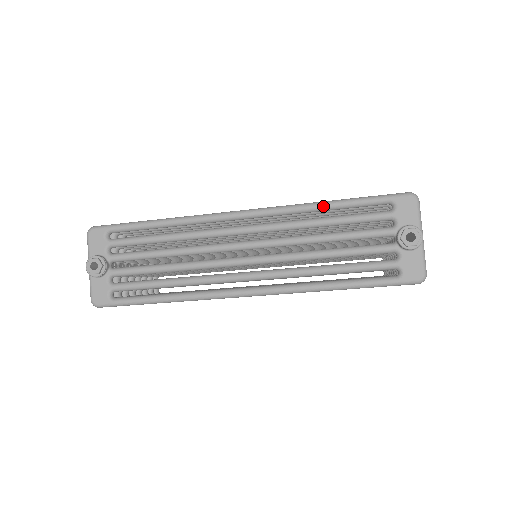
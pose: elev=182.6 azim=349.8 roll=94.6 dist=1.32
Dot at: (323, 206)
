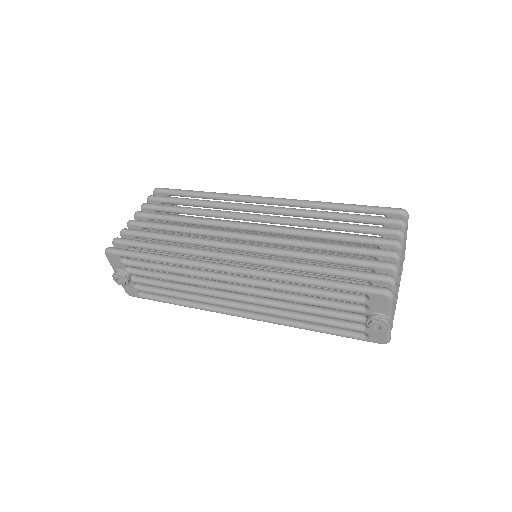
Dot at: (302, 284)
